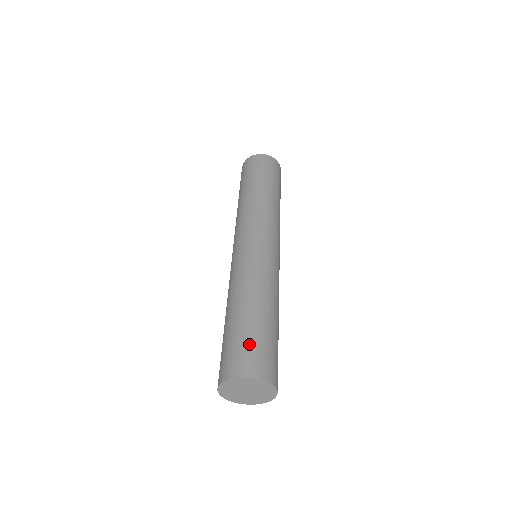
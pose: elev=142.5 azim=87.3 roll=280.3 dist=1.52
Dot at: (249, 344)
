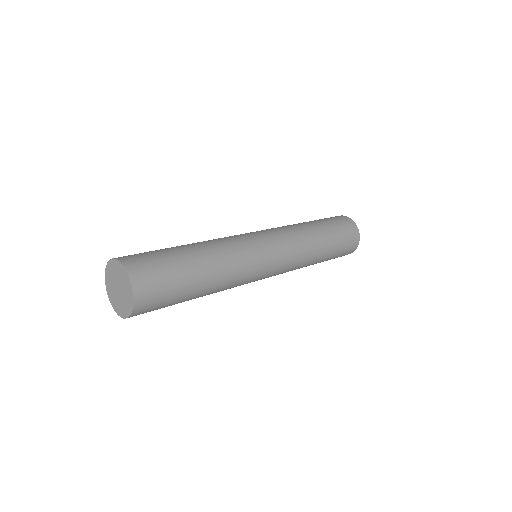
Dot at: (151, 253)
